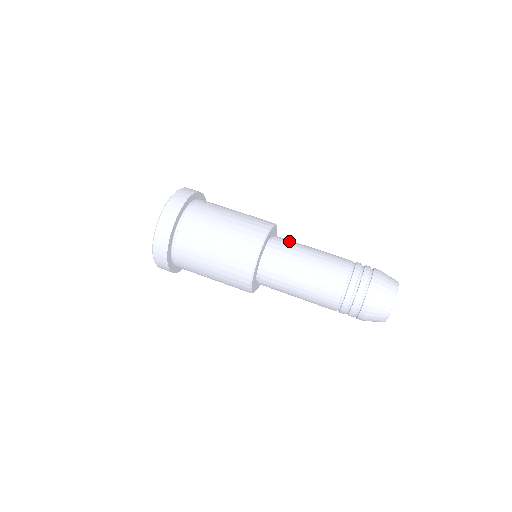
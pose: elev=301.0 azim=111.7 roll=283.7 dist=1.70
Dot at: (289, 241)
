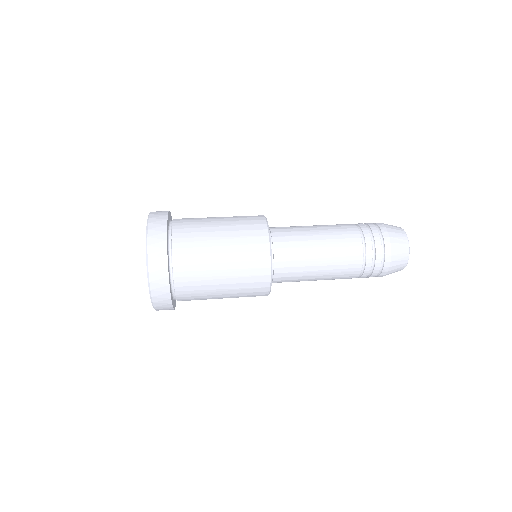
Dot at: occluded
